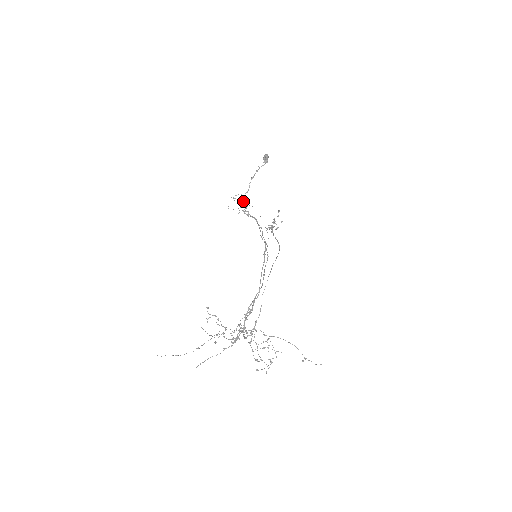
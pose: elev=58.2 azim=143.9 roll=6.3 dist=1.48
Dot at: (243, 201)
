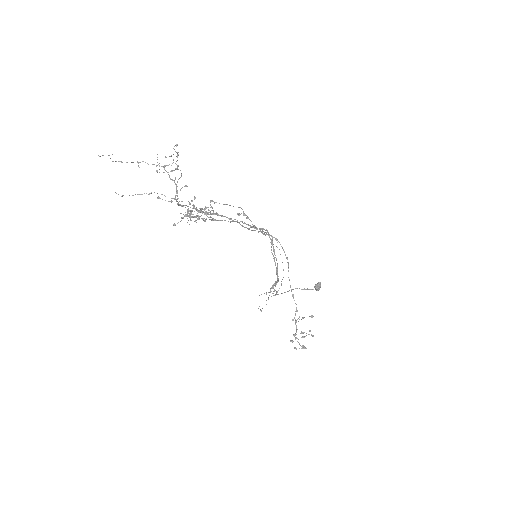
Dot at: occluded
